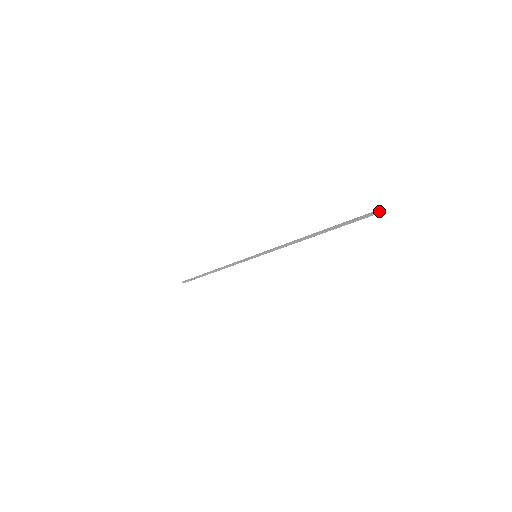
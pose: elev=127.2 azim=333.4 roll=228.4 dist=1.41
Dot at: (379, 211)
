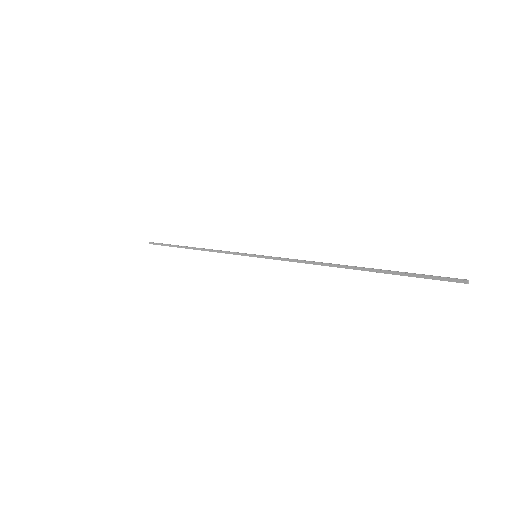
Dot at: (459, 279)
